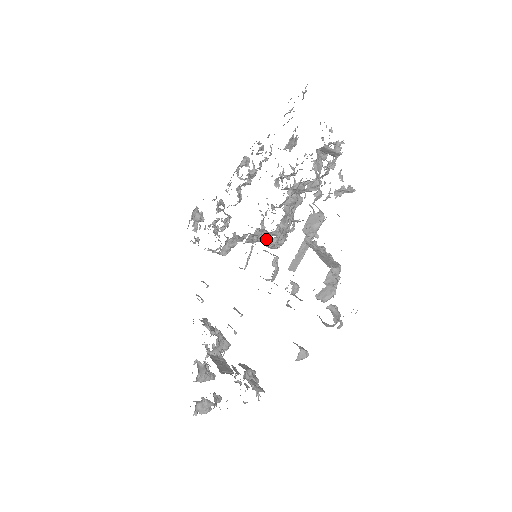
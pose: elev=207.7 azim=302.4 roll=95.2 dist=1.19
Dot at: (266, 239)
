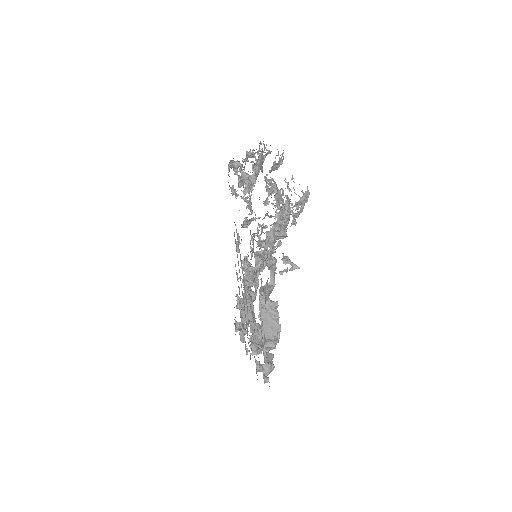
Dot at: occluded
